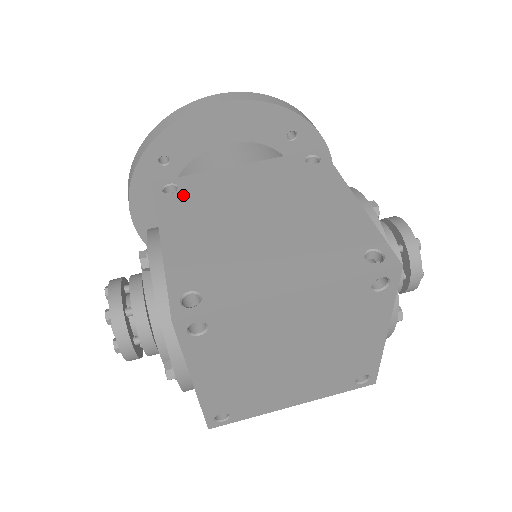
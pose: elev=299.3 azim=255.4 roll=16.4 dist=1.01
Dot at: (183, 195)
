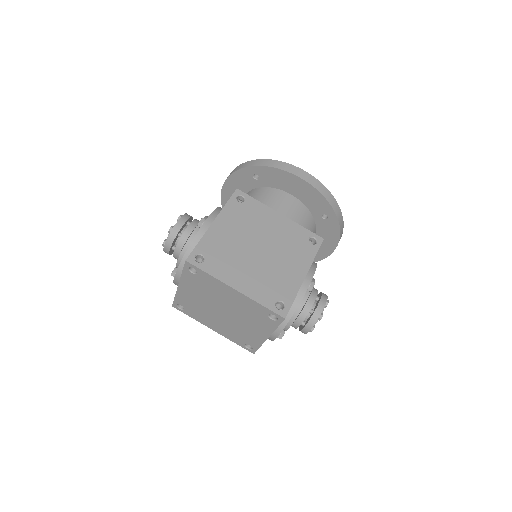
Dot at: (242, 208)
